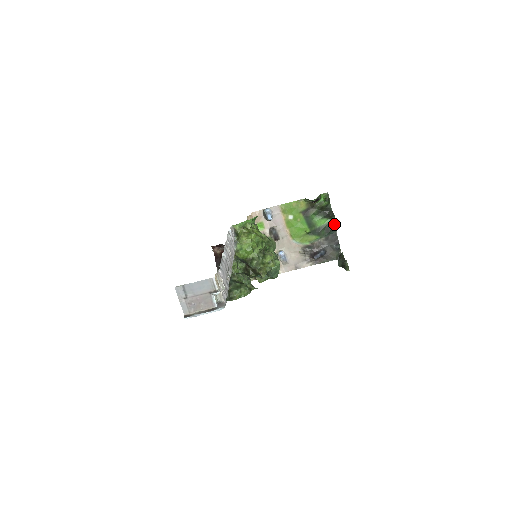
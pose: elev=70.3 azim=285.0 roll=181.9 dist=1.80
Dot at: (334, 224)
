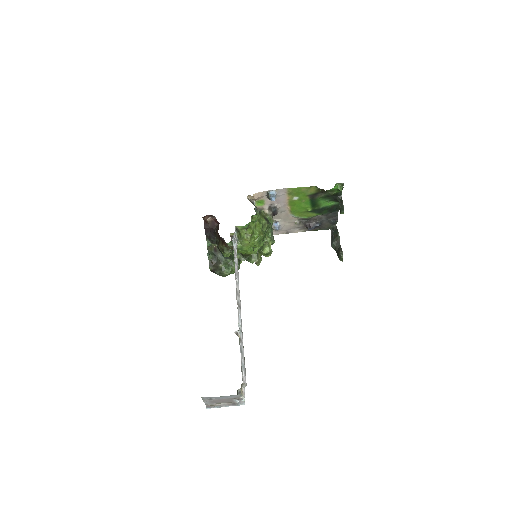
Dot at: occluded
